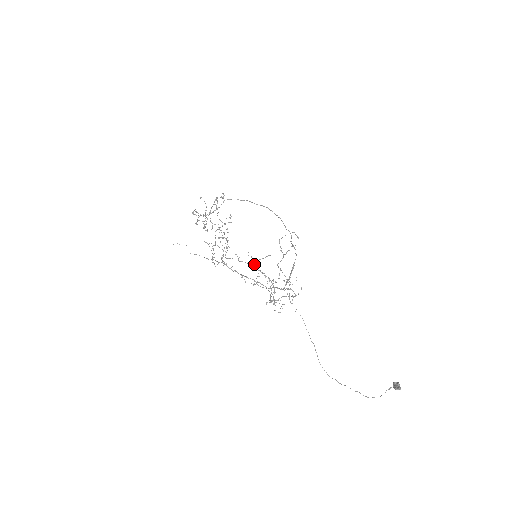
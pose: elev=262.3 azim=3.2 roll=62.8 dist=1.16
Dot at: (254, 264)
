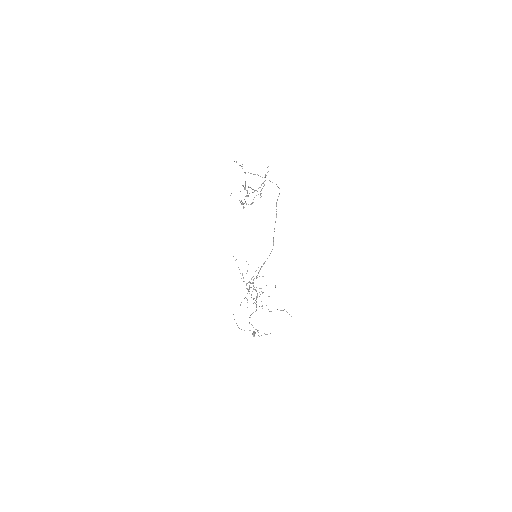
Dot at: occluded
